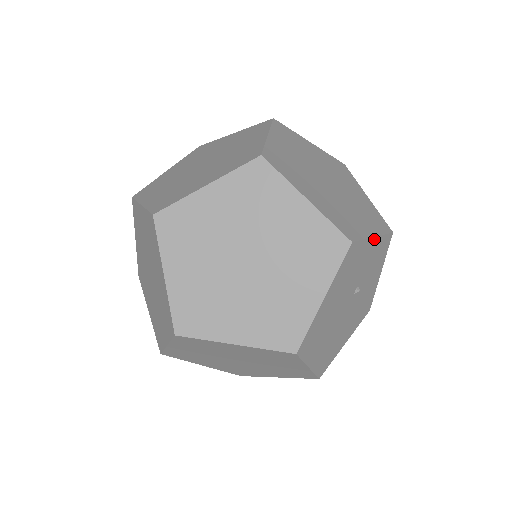
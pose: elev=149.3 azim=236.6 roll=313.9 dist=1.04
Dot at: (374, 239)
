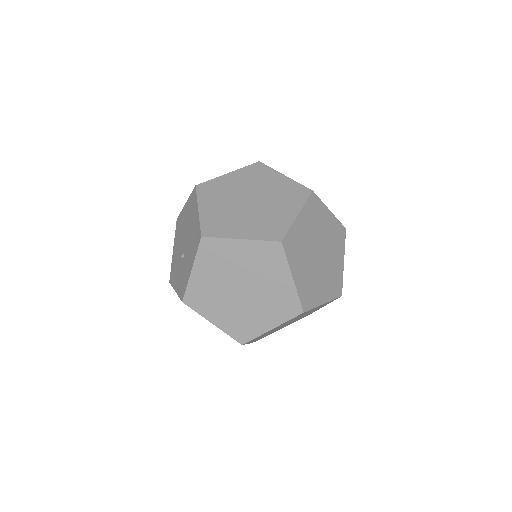
Dot at: occluded
